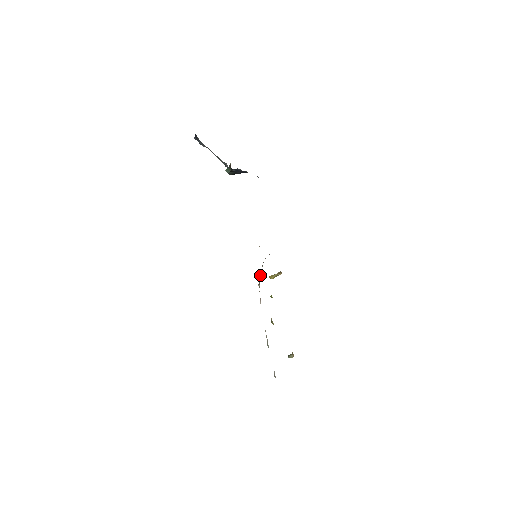
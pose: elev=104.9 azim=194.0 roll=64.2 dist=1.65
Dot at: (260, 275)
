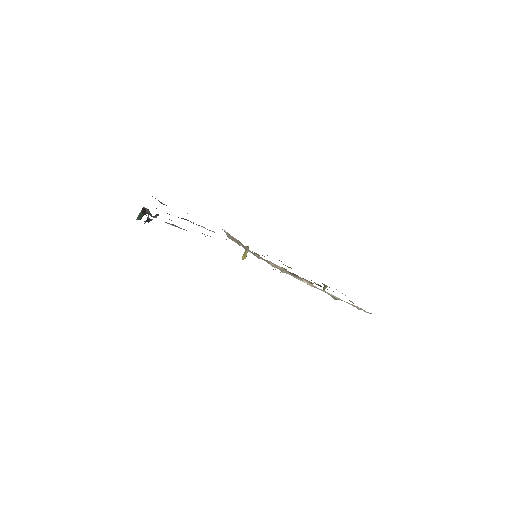
Dot at: (273, 265)
